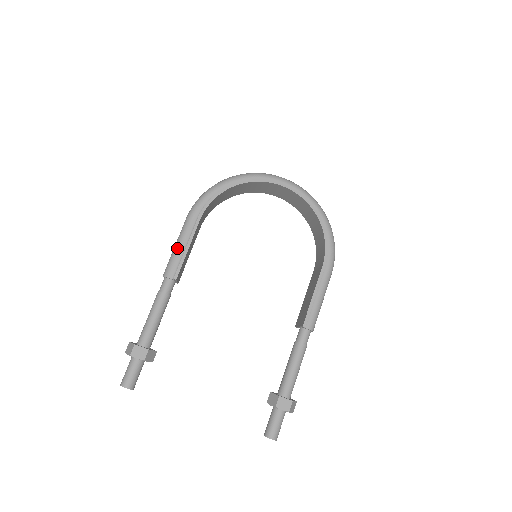
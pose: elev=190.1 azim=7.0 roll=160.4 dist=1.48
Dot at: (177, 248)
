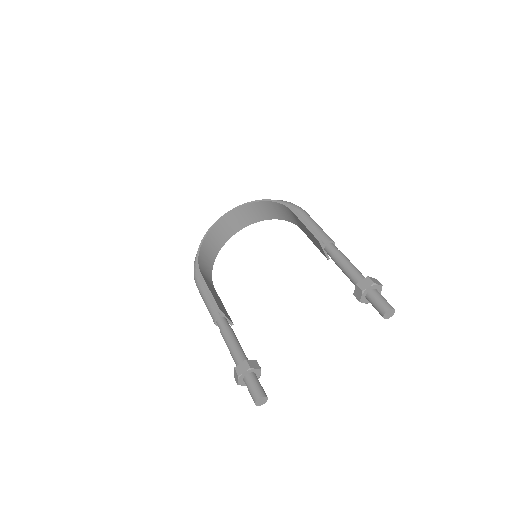
Dot at: (206, 301)
